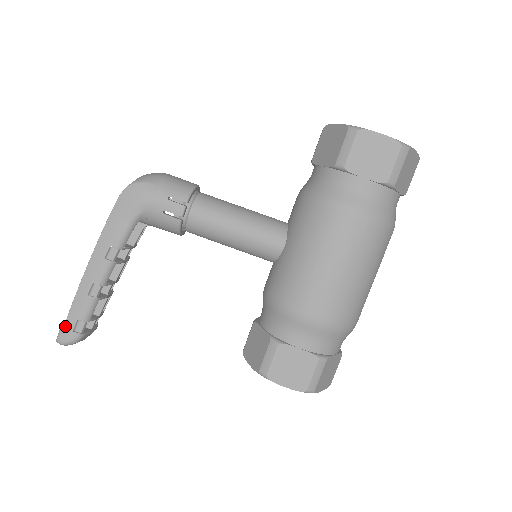
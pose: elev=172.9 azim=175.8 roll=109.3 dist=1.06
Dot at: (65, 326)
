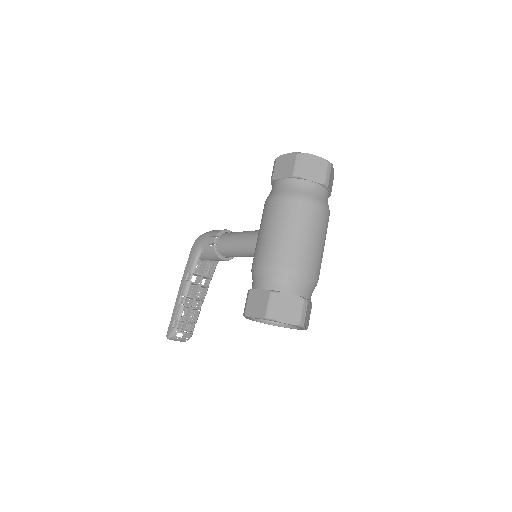
Dot at: (170, 326)
